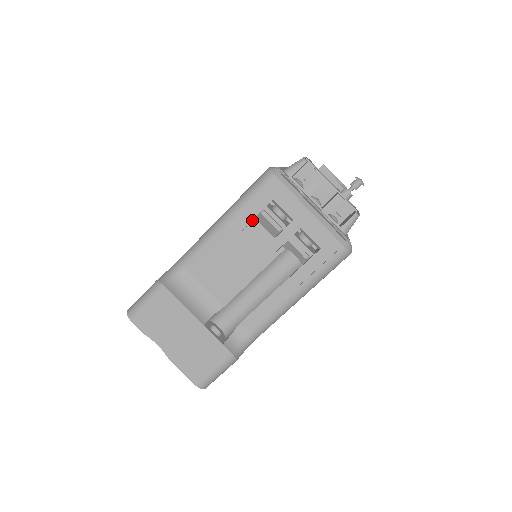
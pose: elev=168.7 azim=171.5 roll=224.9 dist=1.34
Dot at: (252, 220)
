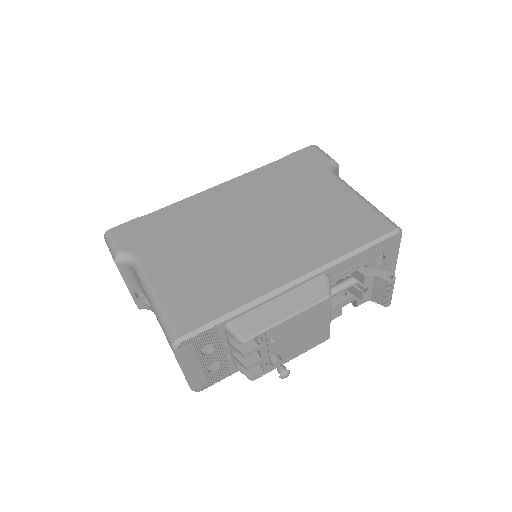
Dot at: occluded
